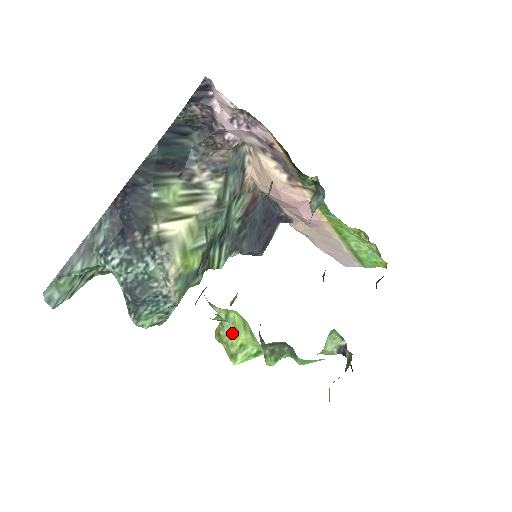
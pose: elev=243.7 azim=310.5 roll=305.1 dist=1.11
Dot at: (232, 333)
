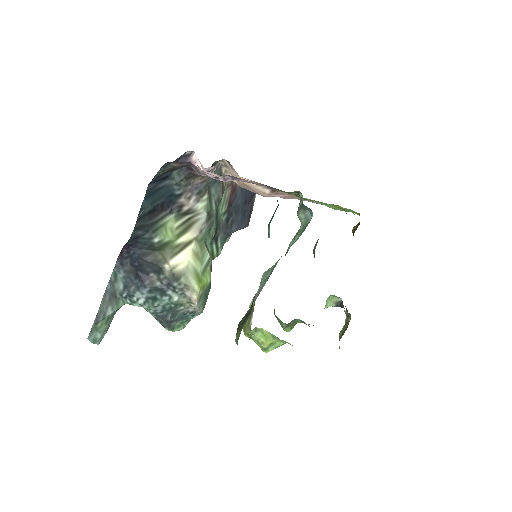
Dot at: (261, 337)
